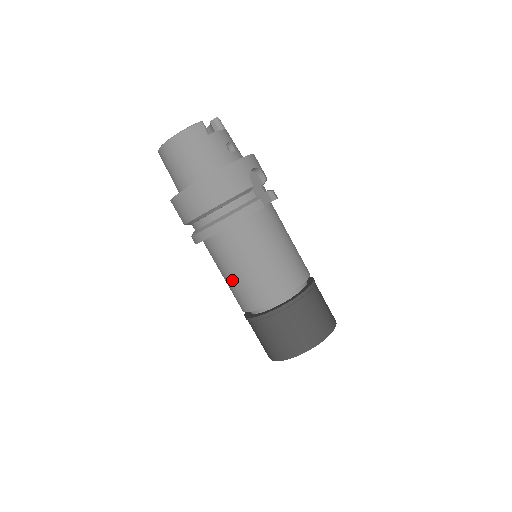
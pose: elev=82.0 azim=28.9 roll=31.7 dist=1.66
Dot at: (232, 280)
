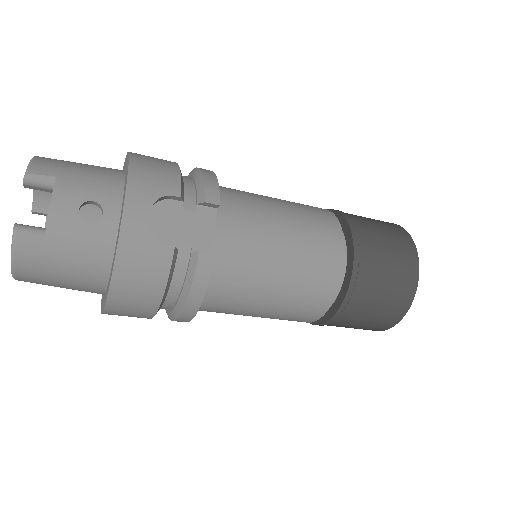
Dot at: occluded
